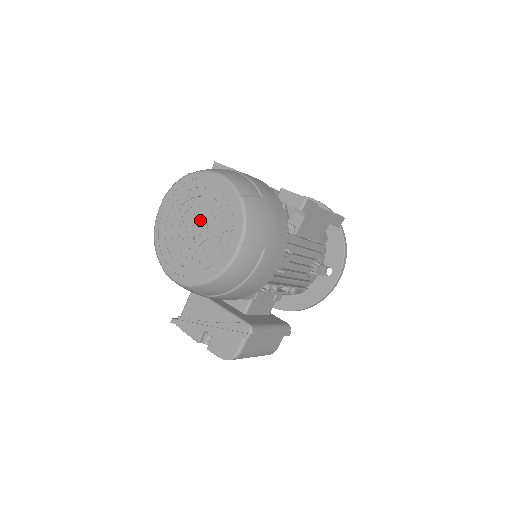
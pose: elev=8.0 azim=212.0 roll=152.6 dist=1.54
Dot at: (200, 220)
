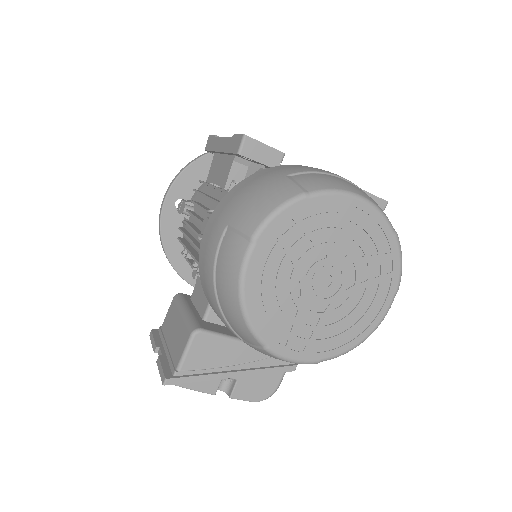
Dot at: (335, 270)
